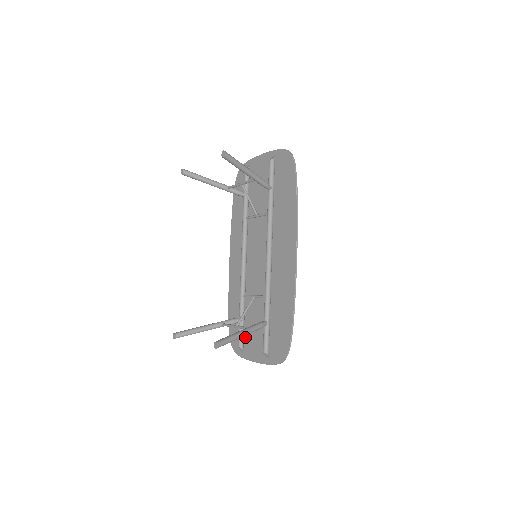
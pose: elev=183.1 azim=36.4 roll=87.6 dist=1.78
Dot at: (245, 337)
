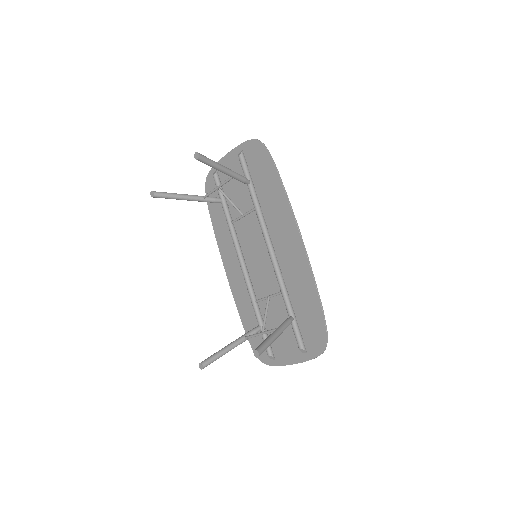
Dot at: (271, 344)
